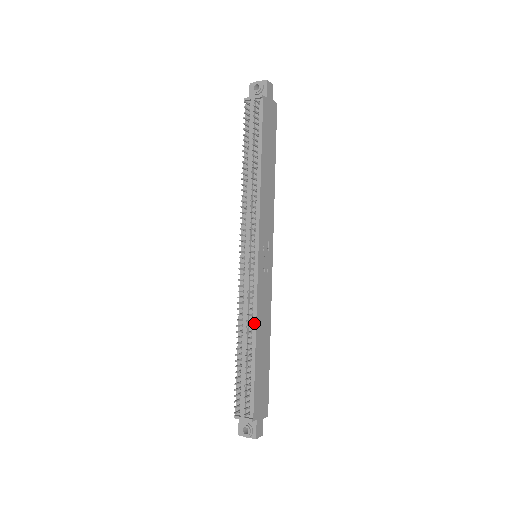
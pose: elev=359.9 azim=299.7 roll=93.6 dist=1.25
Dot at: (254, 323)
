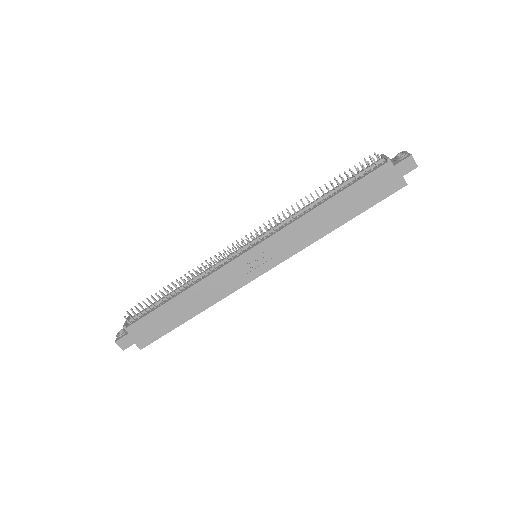
Dot at: (196, 283)
